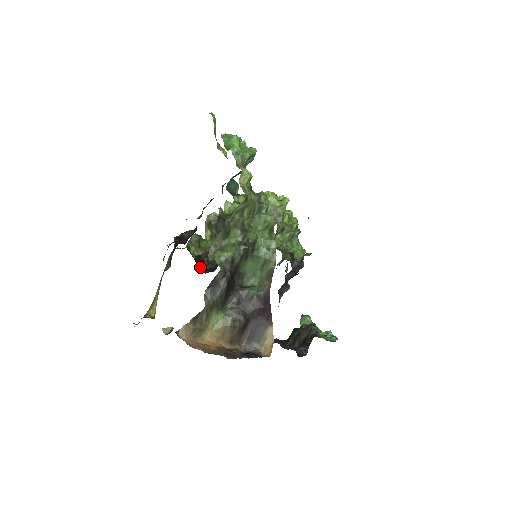
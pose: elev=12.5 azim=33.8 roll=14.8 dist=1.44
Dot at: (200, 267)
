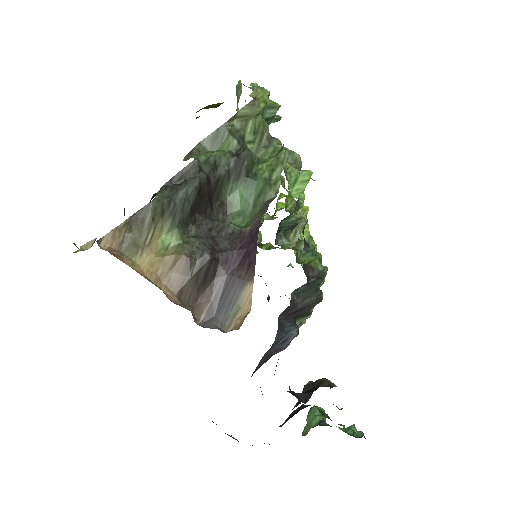
Dot at: occluded
